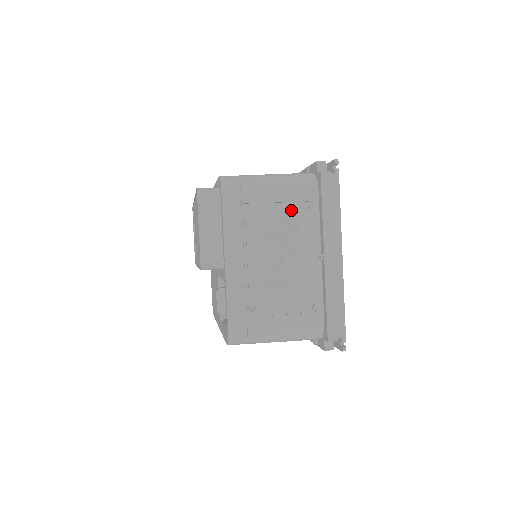
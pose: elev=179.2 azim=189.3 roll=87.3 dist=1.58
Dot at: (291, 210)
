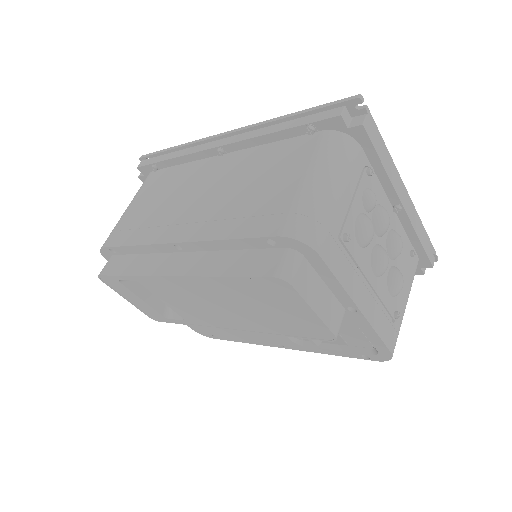
Dot at: (362, 194)
